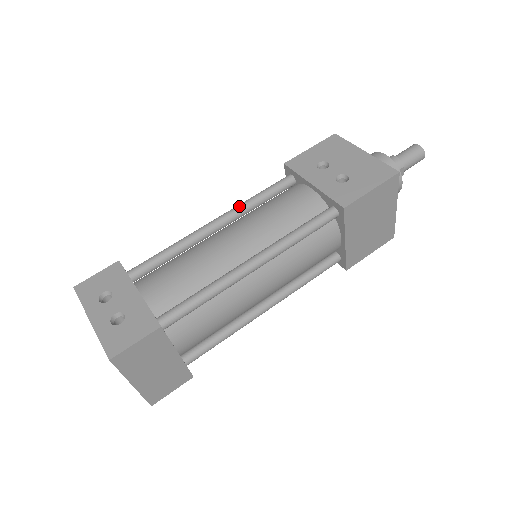
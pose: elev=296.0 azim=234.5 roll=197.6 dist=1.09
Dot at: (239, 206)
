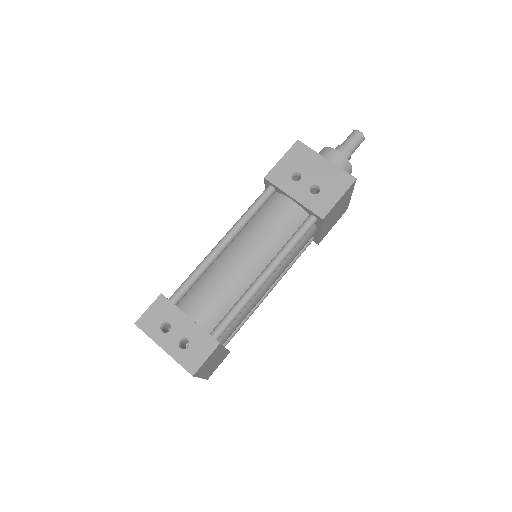
Dot at: (238, 224)
